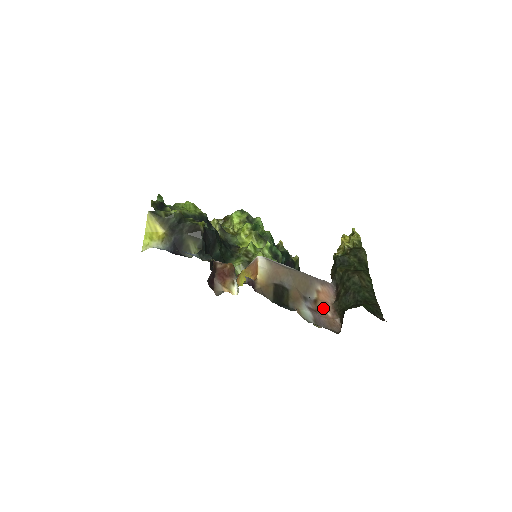
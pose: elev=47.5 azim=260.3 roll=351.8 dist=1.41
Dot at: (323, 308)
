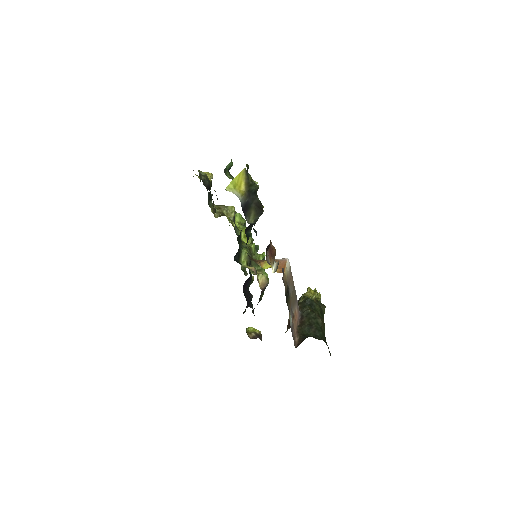
Dot at: (294, 324)
